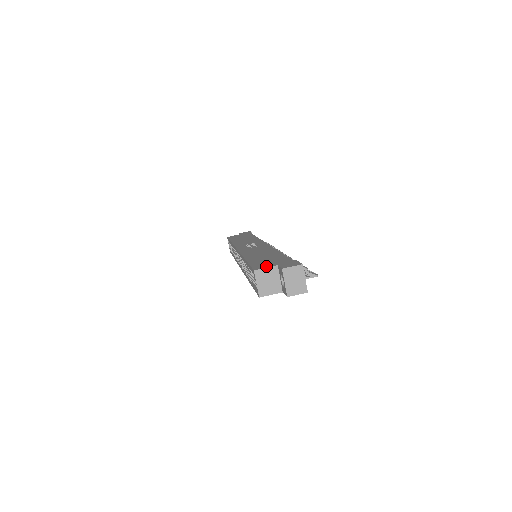
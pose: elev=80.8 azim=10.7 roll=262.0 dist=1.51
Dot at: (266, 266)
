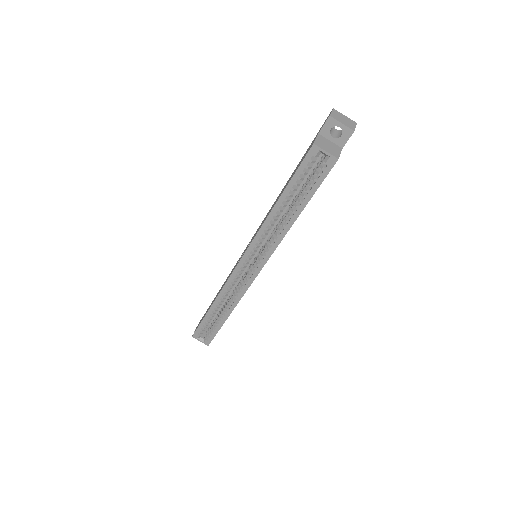
Dot at: (313, 142)
